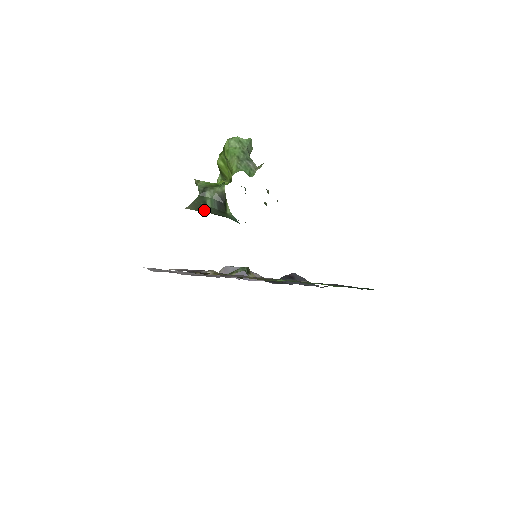
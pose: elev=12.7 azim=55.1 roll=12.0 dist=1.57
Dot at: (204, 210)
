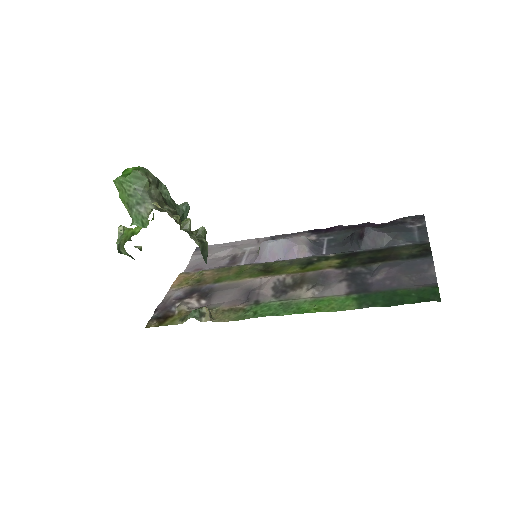
Dot at: occluded
